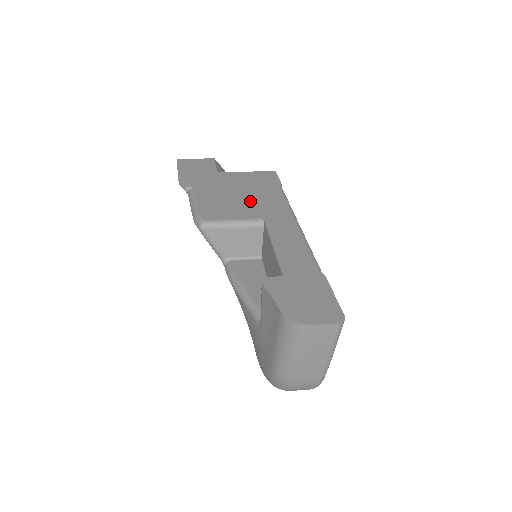
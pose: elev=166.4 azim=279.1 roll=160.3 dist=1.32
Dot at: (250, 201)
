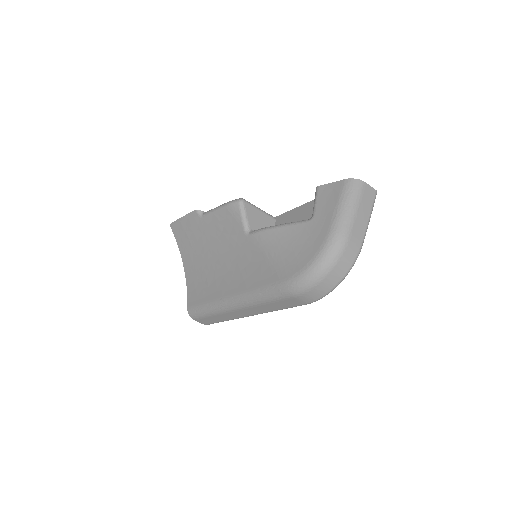
Dot at: occluded
